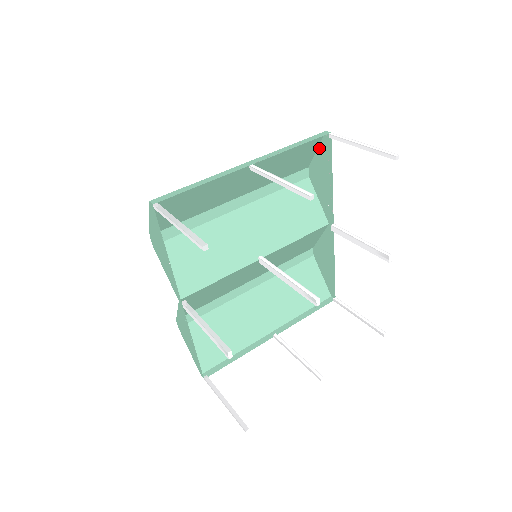
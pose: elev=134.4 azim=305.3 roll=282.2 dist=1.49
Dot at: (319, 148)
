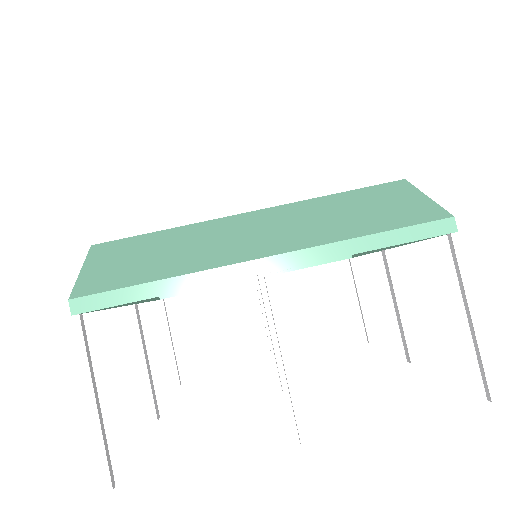
Dot at: (431, 202)
